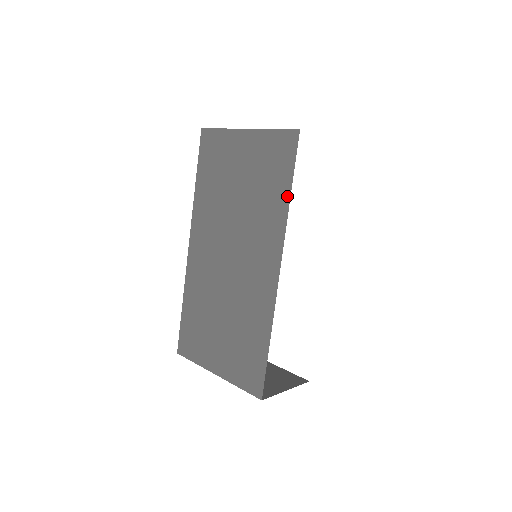
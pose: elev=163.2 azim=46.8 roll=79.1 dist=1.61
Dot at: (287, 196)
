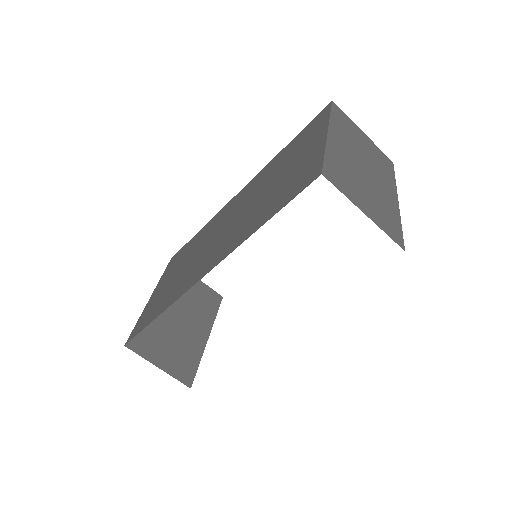
Dot at: (260, 225)
